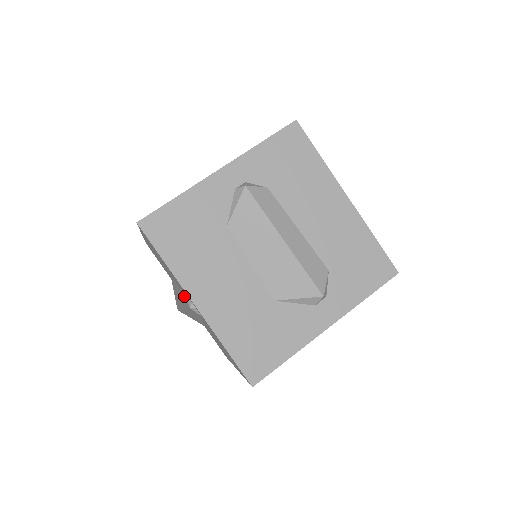
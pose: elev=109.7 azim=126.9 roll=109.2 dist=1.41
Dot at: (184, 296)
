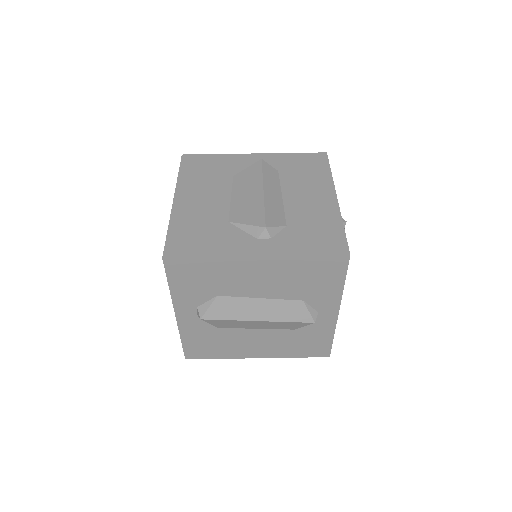
Dot at: occluded
